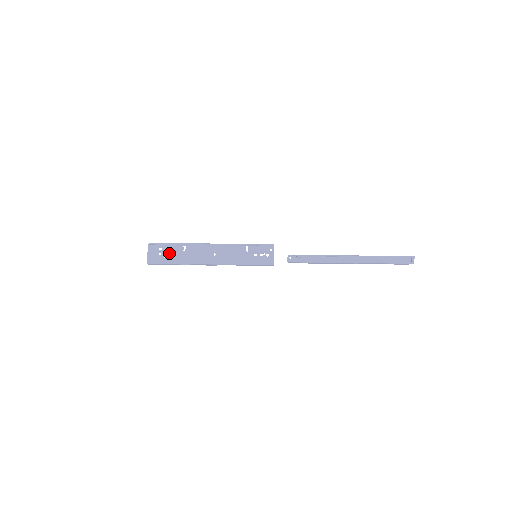
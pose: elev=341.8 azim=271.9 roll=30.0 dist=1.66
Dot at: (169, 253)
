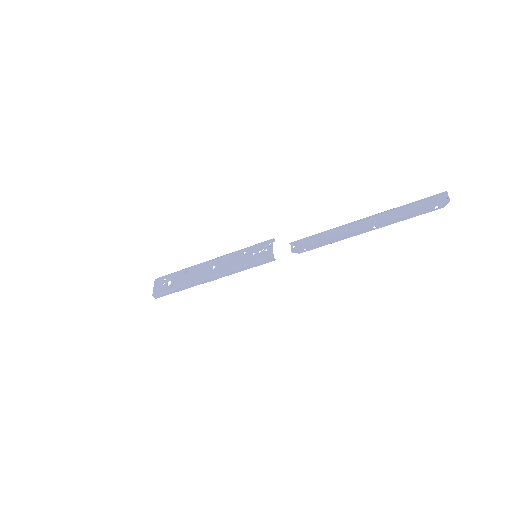
Dot at: (172, 280)
